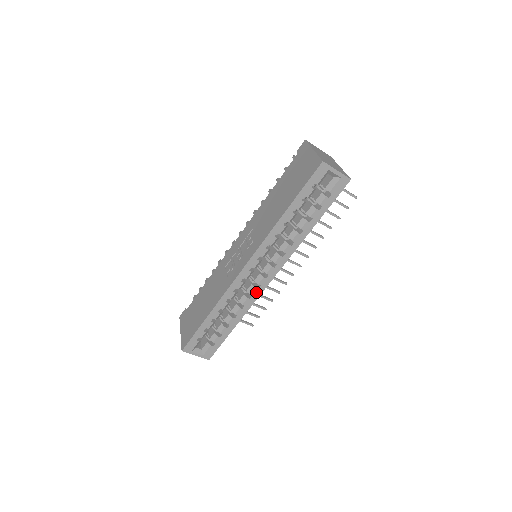
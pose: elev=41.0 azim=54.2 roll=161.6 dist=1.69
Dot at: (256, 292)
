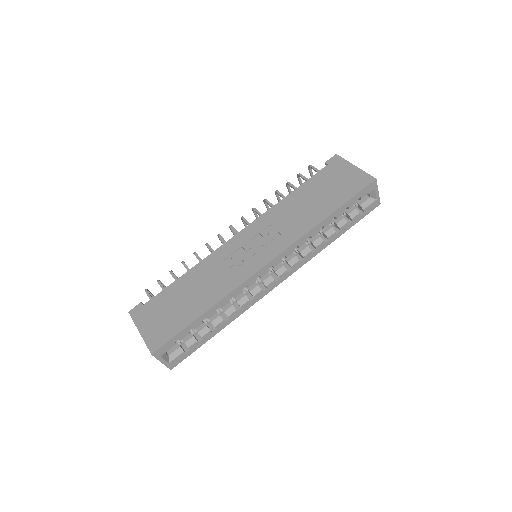
Dot at: (259, 295)
